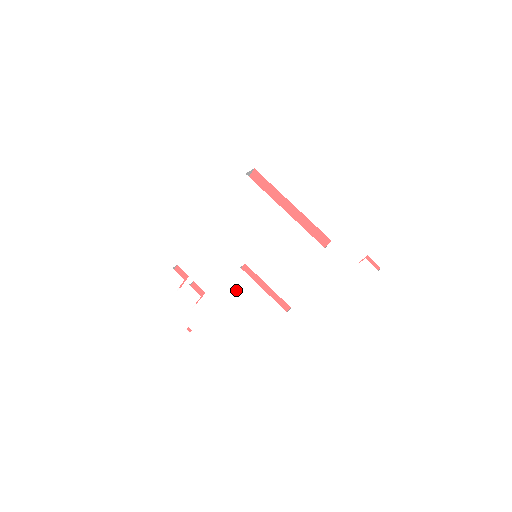
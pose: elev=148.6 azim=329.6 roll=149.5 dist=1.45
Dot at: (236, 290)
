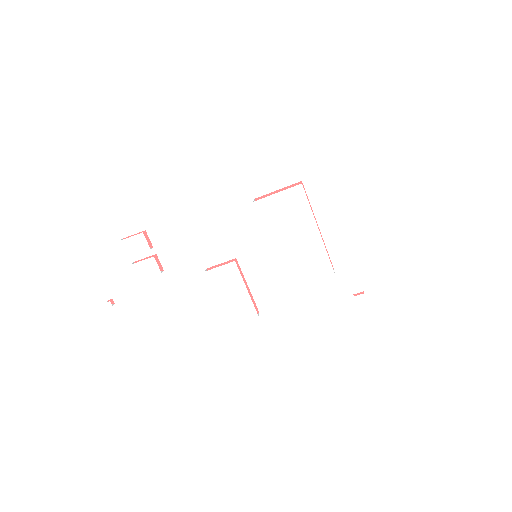
Dot at: (214, 280)
